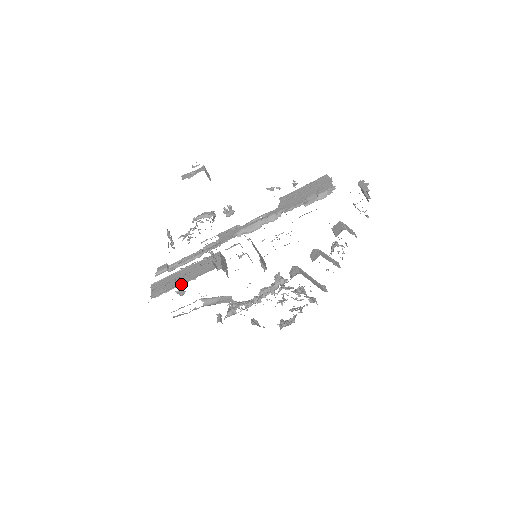
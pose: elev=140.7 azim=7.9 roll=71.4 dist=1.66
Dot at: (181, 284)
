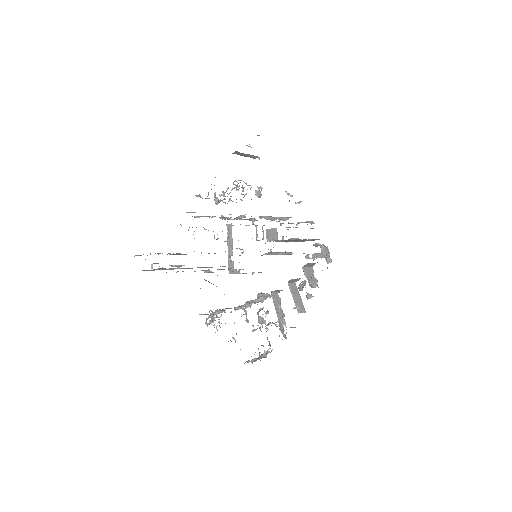
Dot at: occluded
